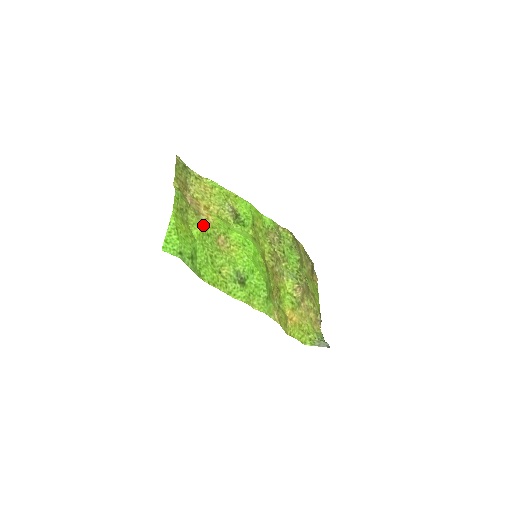
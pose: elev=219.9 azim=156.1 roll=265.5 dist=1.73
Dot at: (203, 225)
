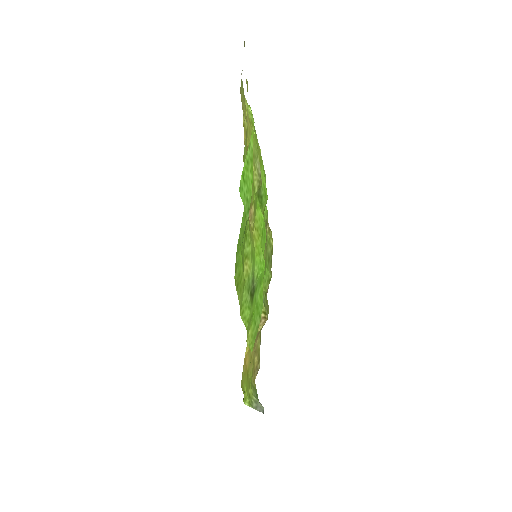
Dot at: occluded
